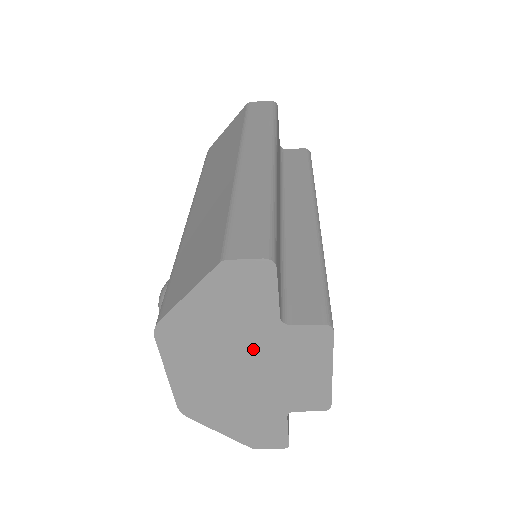
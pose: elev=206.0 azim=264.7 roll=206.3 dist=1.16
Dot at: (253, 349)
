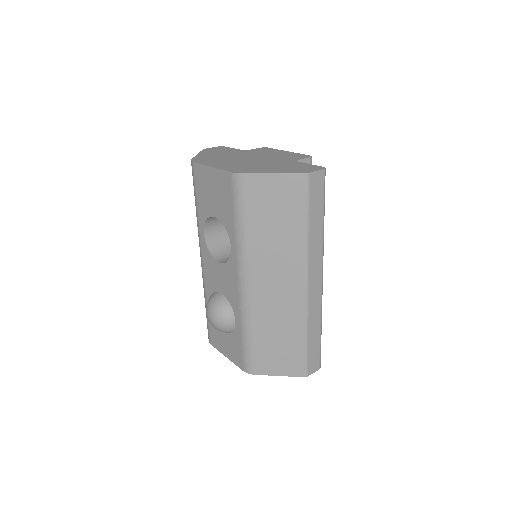
Dot at: occluded
